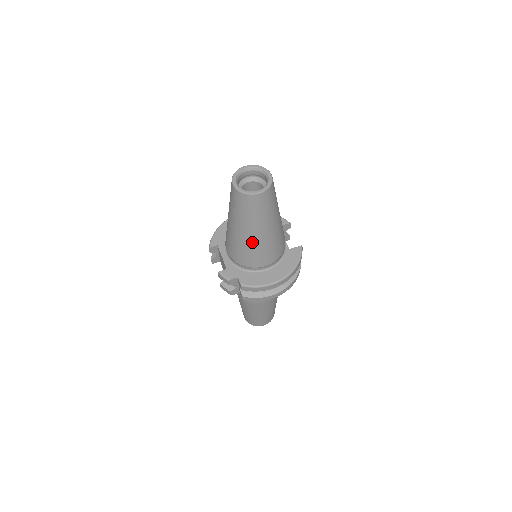
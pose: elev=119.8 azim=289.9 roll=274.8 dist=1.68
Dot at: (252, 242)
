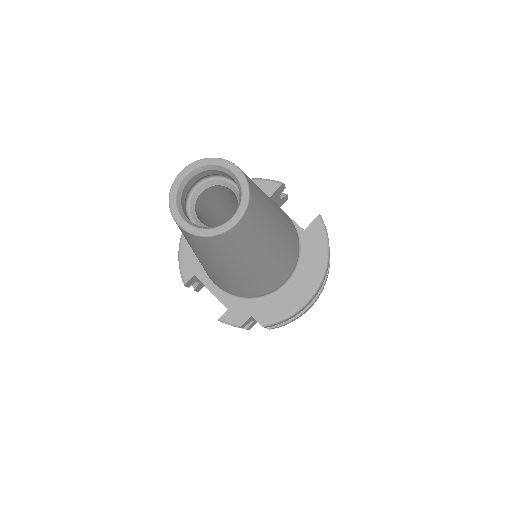
Dot at: (253, 275)
